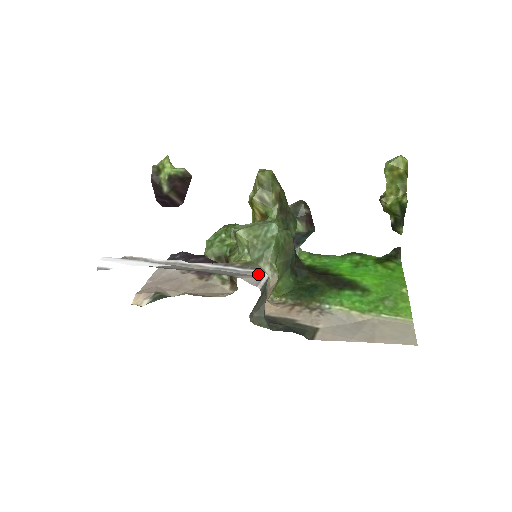
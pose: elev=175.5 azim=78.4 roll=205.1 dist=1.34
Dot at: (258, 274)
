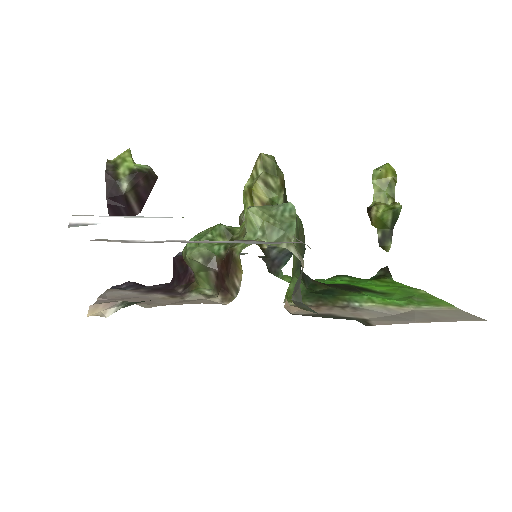
Dot at: (297, 242)
